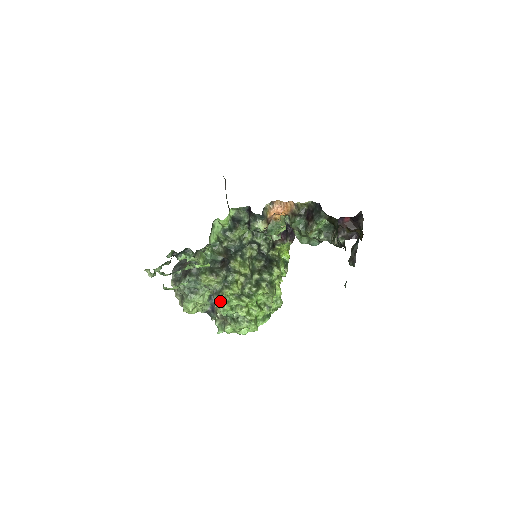
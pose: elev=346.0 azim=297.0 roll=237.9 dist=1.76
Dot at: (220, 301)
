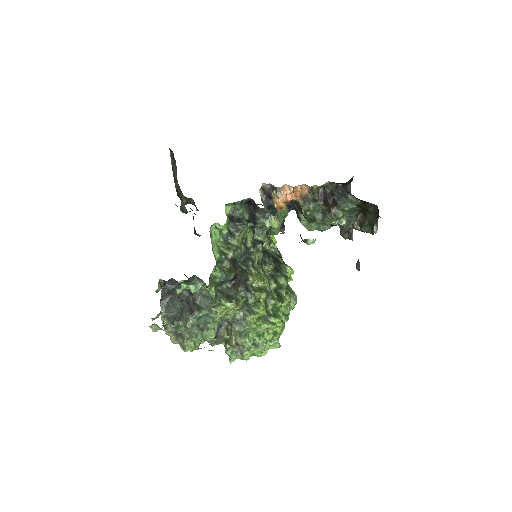
Dot at: (244, 331)
